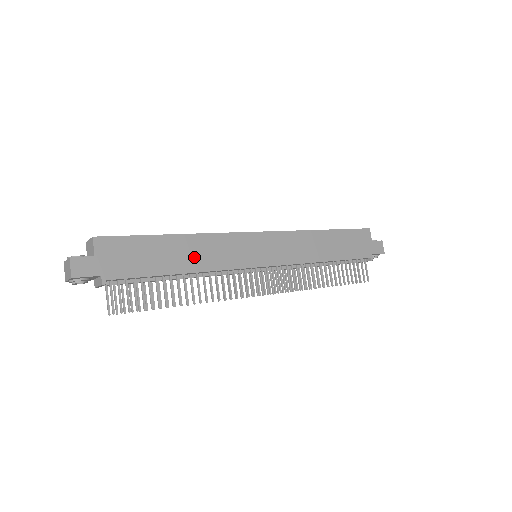
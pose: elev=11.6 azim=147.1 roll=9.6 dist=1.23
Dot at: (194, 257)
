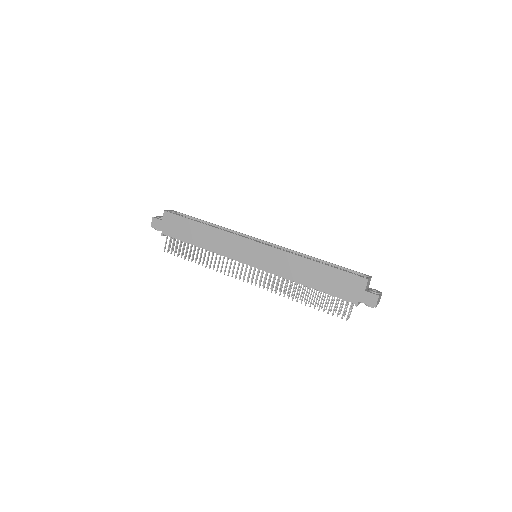
Dot at: (208, 240)
